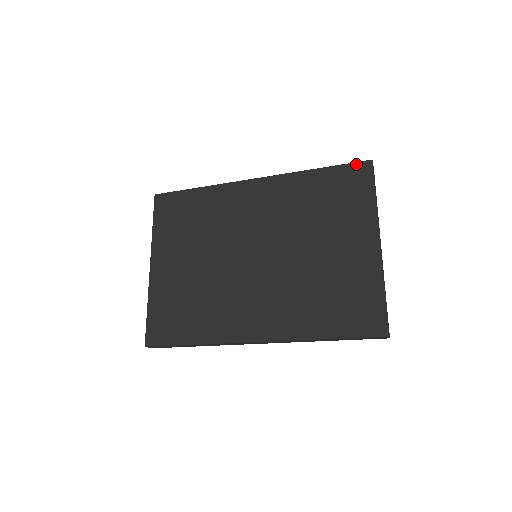
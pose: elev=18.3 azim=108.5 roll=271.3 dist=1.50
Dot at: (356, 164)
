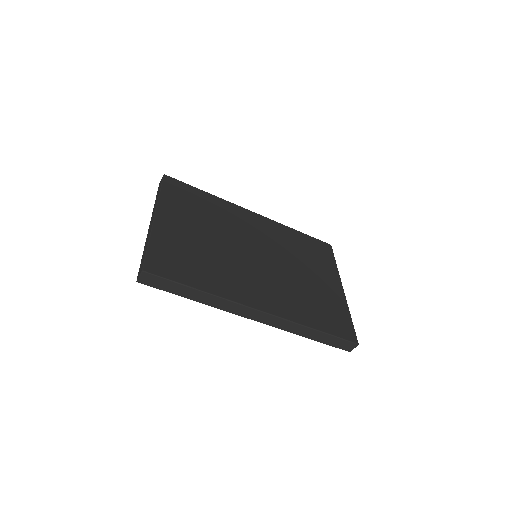
Dot at: (322, 242)
